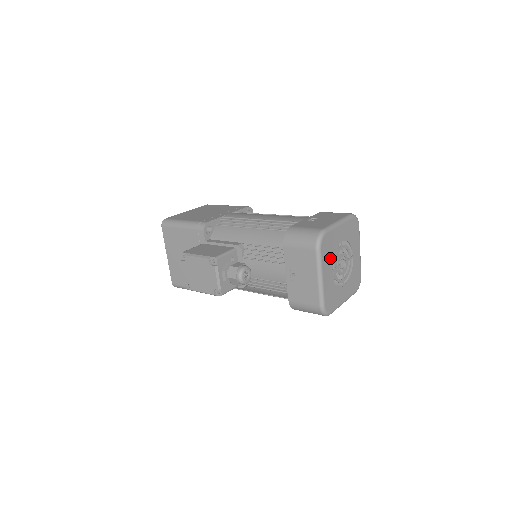
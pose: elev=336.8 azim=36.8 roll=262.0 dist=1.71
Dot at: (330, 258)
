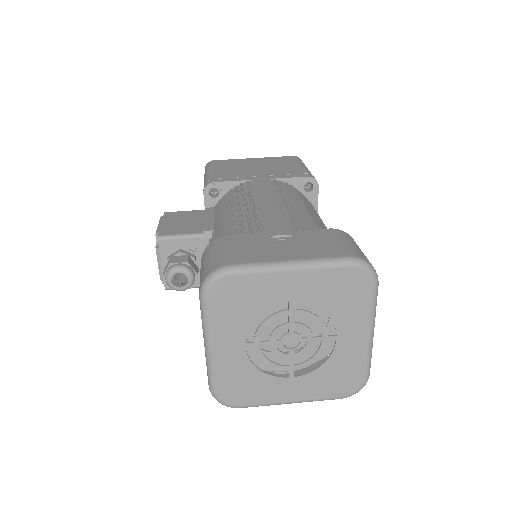
Dot at: (242, 321)
